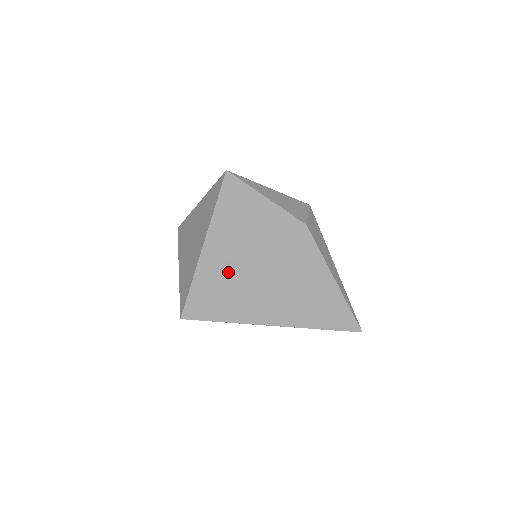
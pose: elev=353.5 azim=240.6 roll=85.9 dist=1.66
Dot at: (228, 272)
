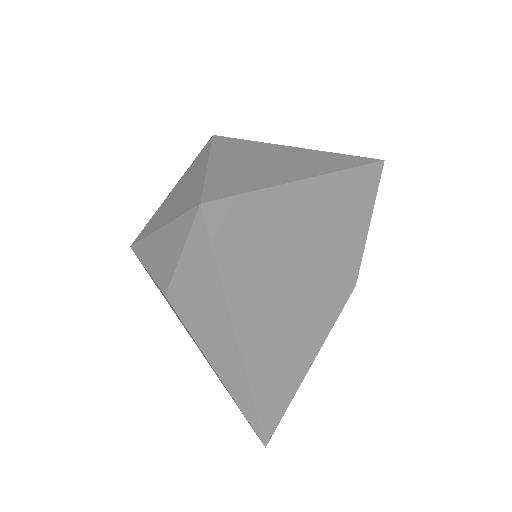
Dot at: (286, 232)
